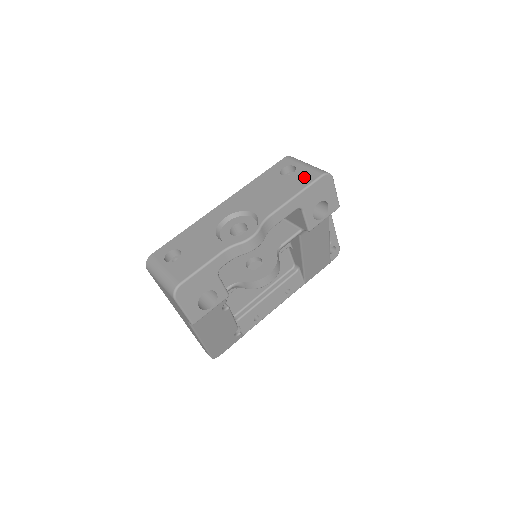
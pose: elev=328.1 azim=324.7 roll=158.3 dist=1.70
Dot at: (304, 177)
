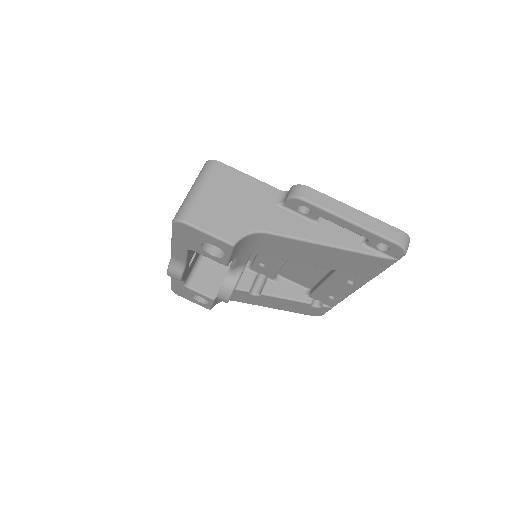
Dot at: occluded
